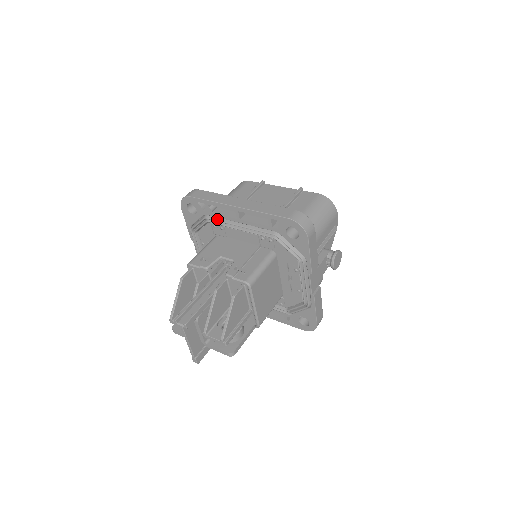
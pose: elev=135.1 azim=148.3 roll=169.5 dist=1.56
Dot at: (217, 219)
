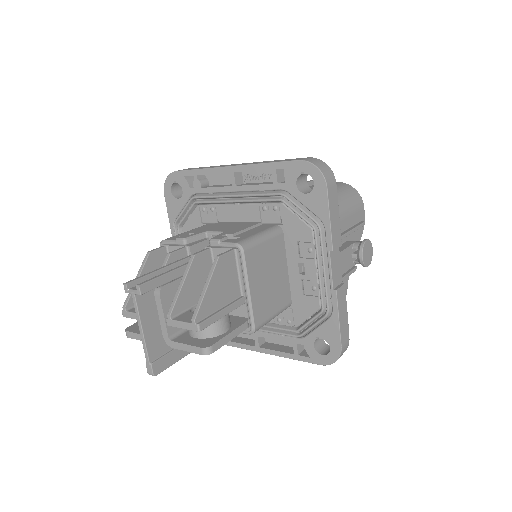
Dot at: (207, 195)
